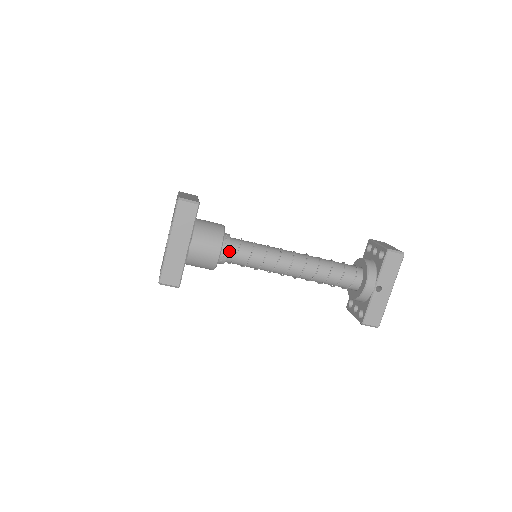
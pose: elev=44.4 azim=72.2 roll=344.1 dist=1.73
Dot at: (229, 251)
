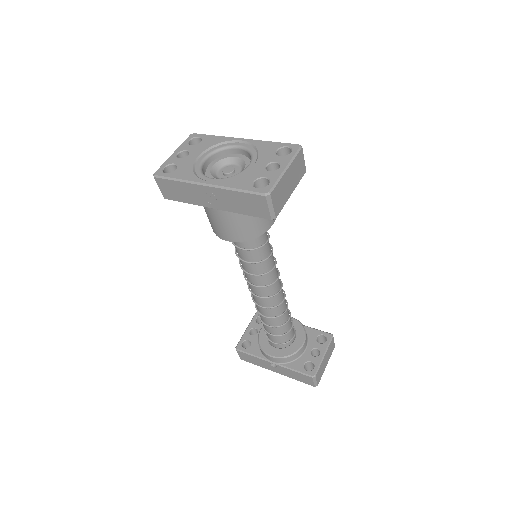
Dot at: occluded
